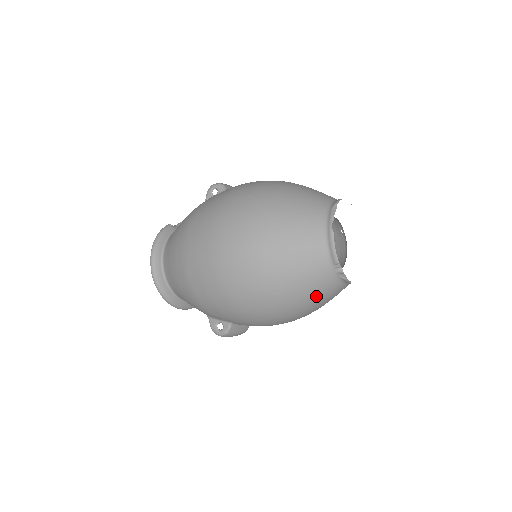
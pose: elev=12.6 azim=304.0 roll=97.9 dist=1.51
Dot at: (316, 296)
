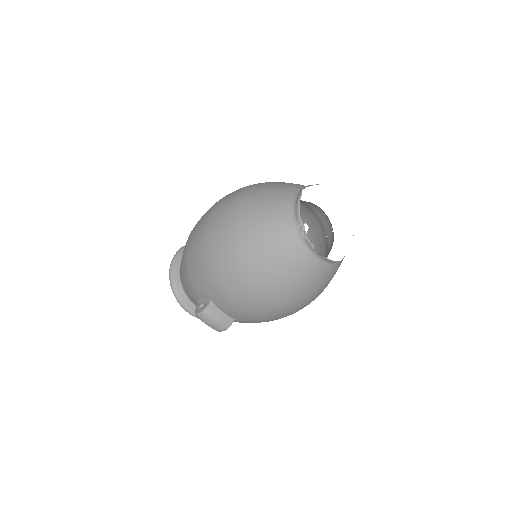
Dot at: (279, 257)
